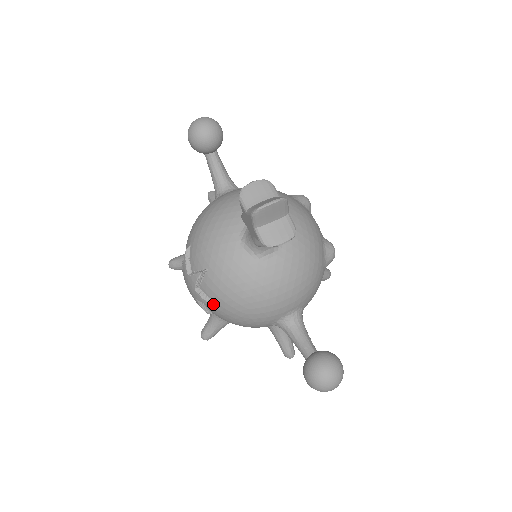
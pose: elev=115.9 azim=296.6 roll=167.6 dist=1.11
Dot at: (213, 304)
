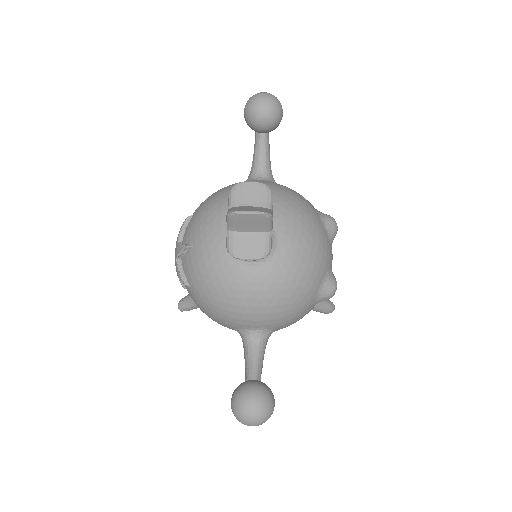
Dot at: (185, 282)
